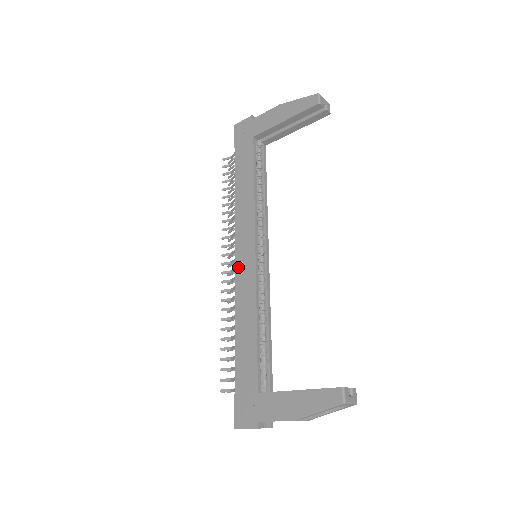
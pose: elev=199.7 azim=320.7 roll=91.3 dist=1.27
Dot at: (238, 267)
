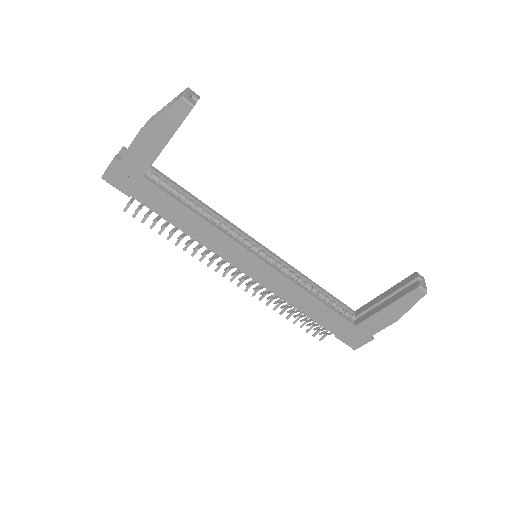
Dot at: (255, 277)
